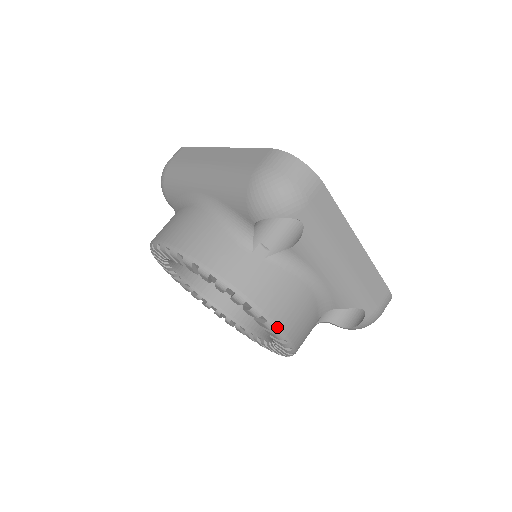
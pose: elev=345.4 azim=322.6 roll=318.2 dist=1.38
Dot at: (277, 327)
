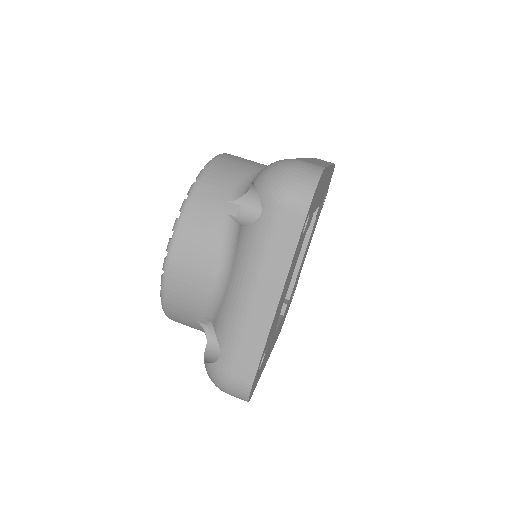
Dot at: (170, 253)
